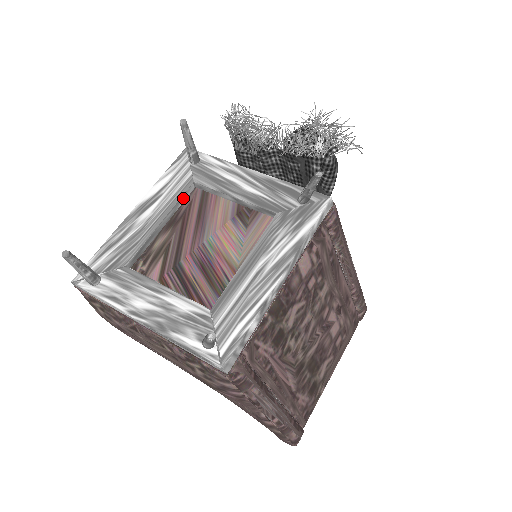
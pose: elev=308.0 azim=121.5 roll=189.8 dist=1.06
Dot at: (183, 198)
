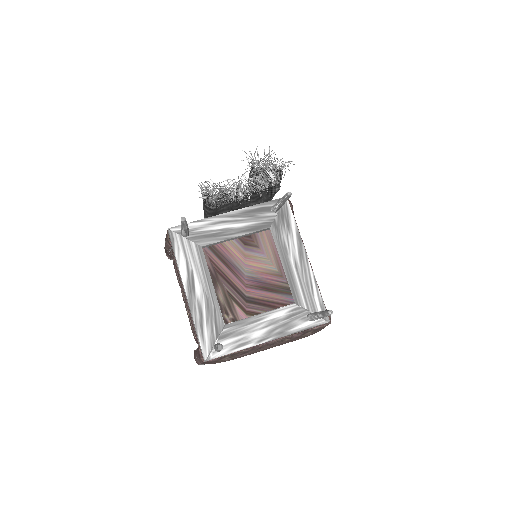
Dot at: (205, 261)
